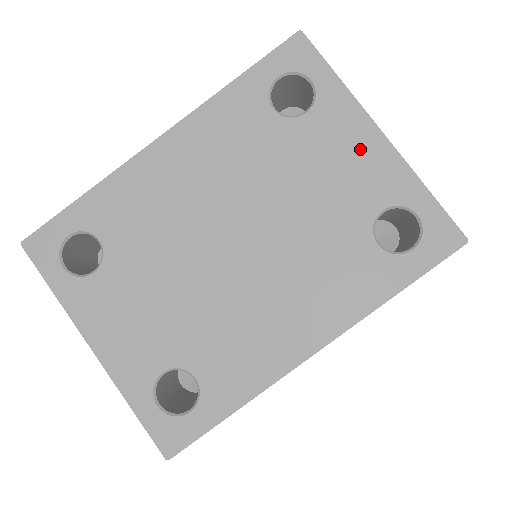
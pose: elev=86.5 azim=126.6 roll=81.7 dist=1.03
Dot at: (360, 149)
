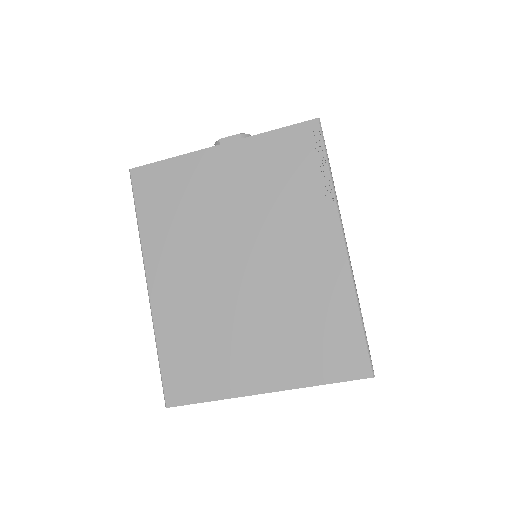
Dot at: occluded
